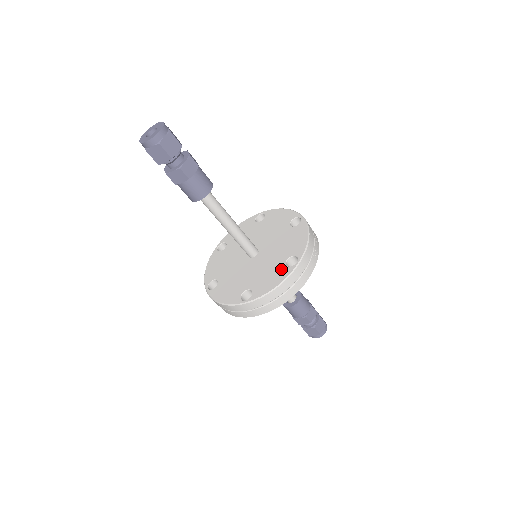
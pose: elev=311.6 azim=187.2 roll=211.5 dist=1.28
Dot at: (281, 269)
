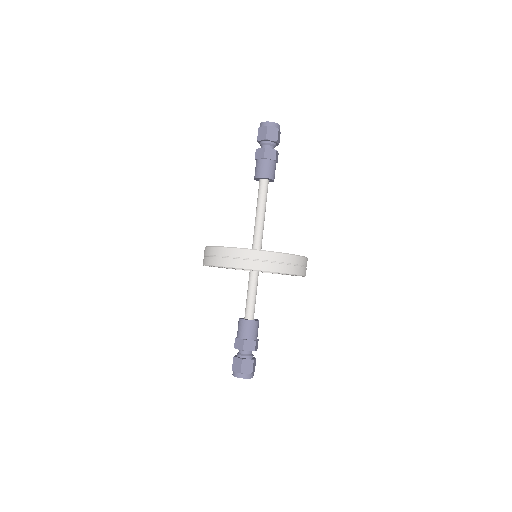
Dot at: occluded
